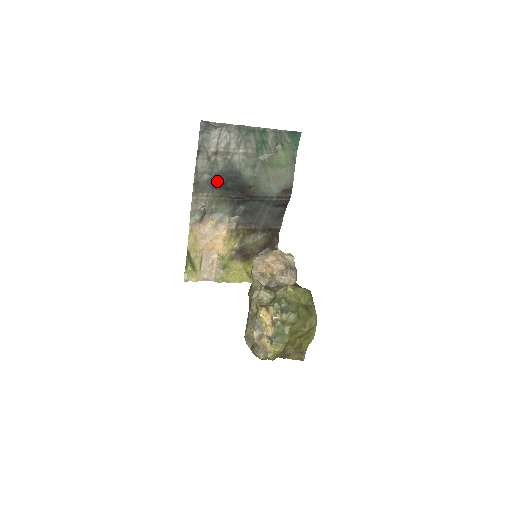
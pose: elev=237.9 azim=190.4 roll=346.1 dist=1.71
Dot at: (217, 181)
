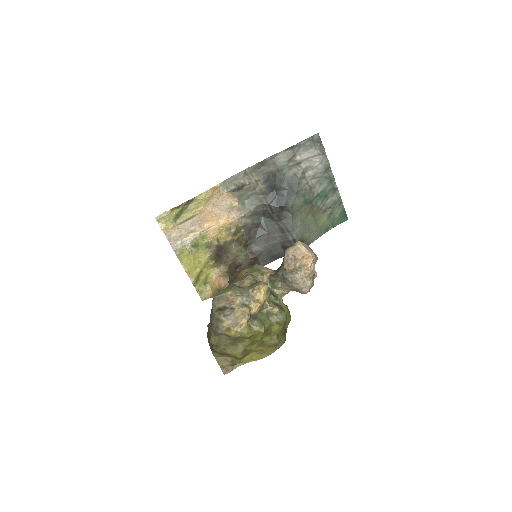
Dot at: (275, 180)
